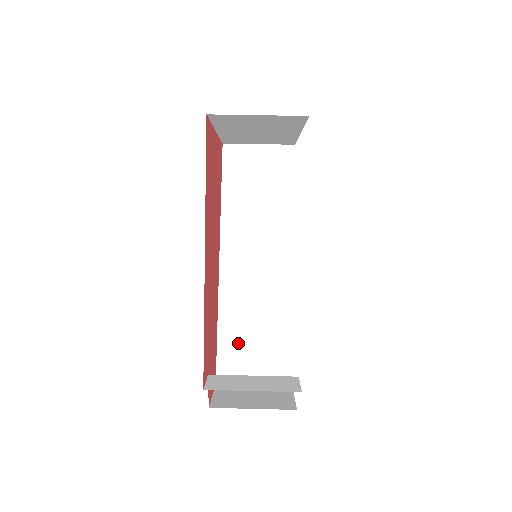
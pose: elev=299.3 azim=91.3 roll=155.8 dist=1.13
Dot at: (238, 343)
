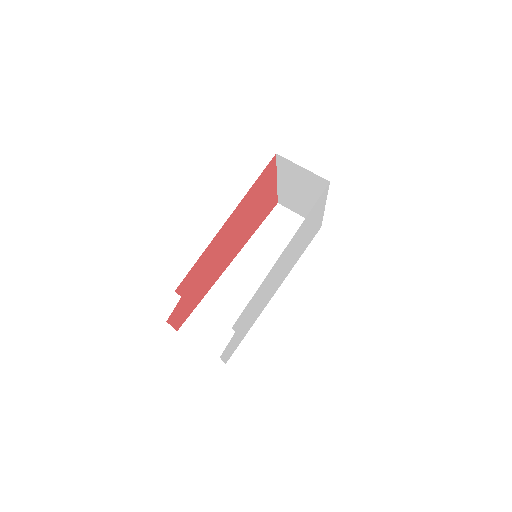
Dot at: (209, 316)
